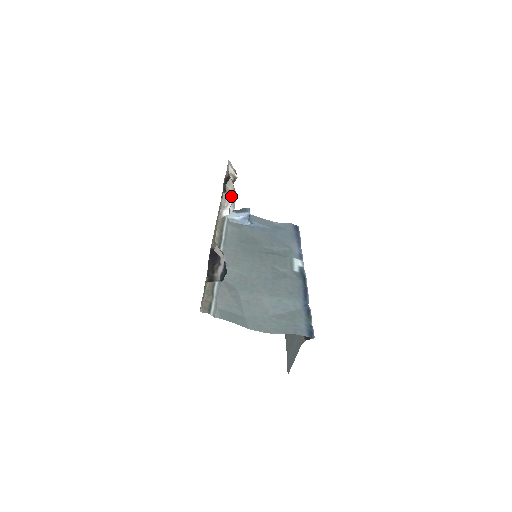
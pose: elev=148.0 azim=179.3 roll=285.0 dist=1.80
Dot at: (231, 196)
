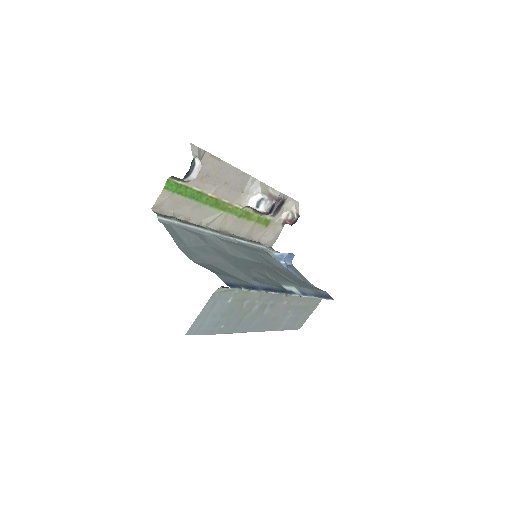
Dot at: (267, 195)
